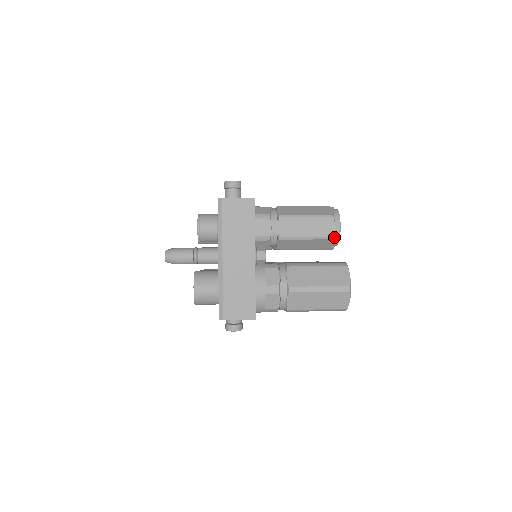
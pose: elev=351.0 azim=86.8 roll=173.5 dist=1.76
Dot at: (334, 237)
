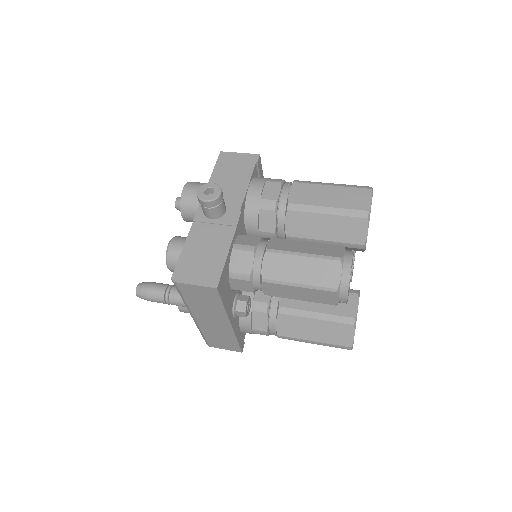
Dot at: (339, 302)
